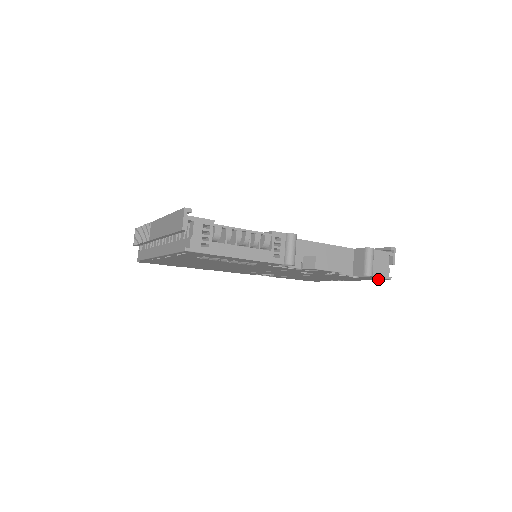
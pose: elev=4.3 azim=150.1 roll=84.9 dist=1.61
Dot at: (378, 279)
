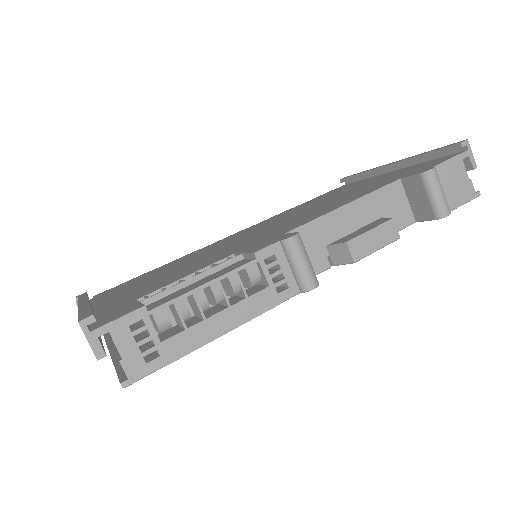
Dot at: occluded
